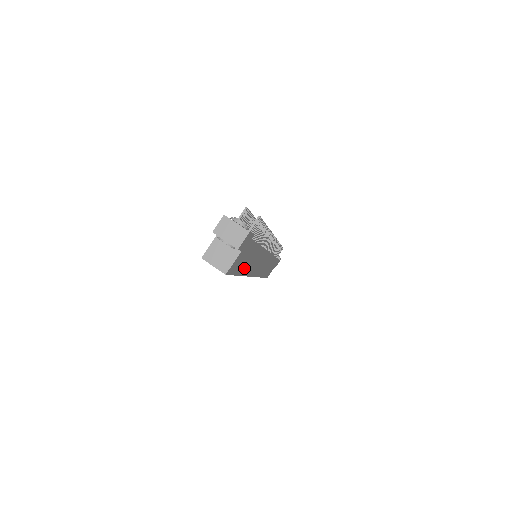
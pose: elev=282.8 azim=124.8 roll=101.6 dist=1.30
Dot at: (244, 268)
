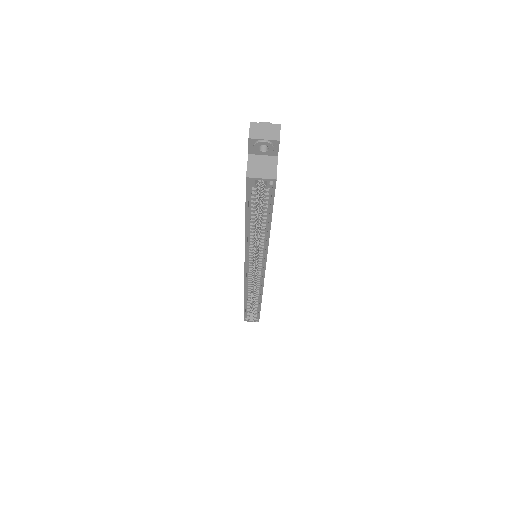
Dot at: occluded
